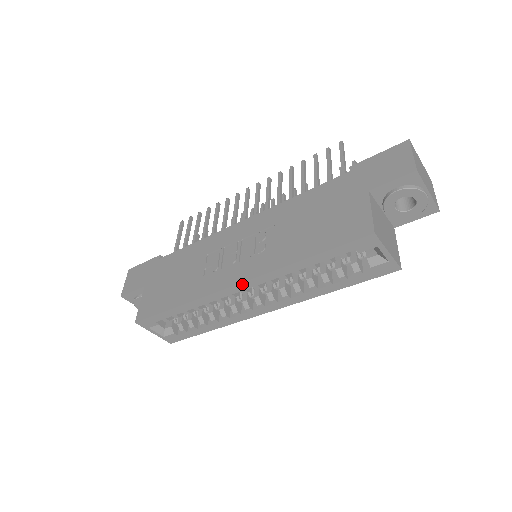
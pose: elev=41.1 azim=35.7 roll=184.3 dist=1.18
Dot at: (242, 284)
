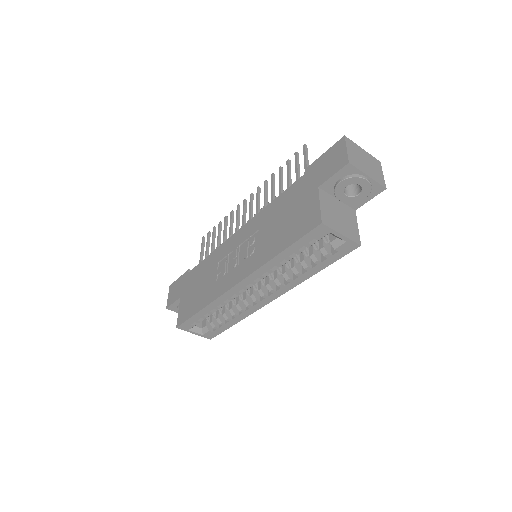
Dot at: (241, 283)
